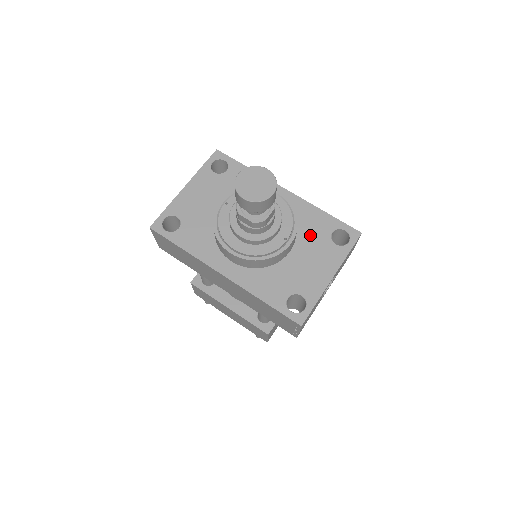
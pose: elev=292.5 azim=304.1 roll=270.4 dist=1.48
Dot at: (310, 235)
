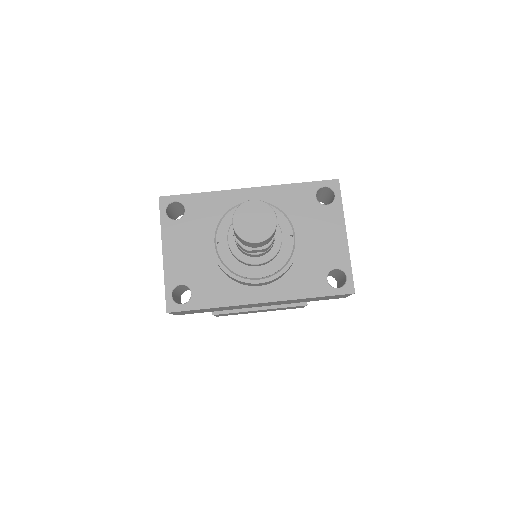
Dot at: (301, 213)
